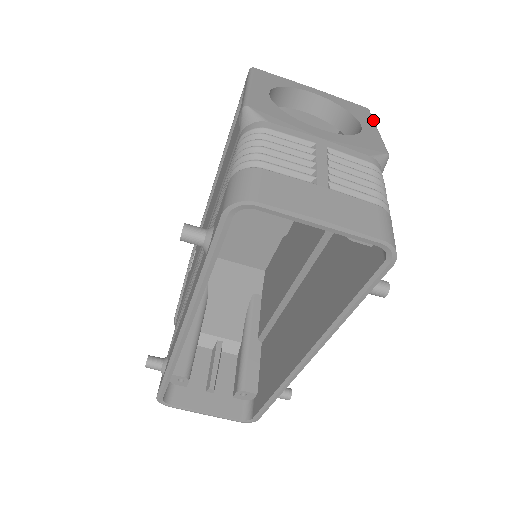
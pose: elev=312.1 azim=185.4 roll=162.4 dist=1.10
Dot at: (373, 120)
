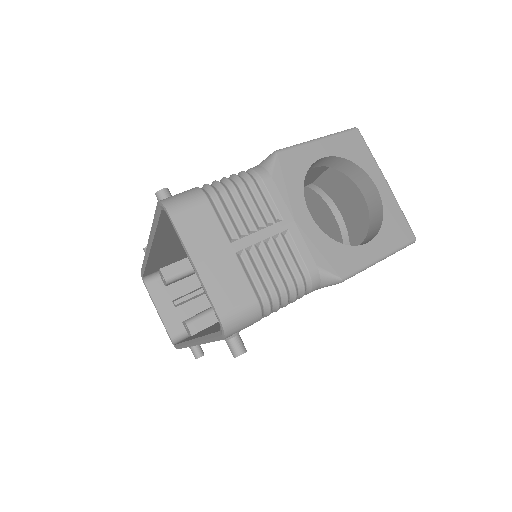
Dot at: (395, 249)
